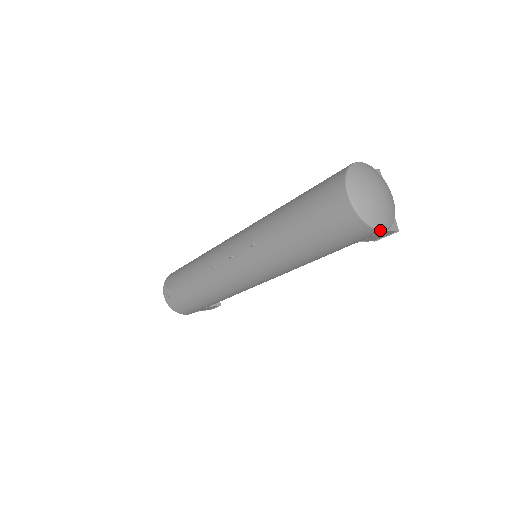
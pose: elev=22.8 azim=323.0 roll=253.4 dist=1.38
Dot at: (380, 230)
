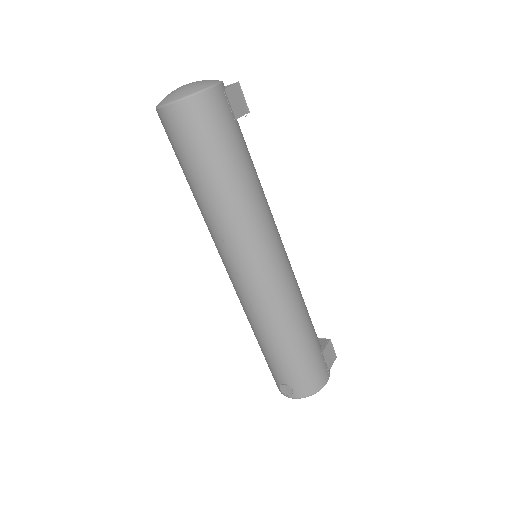
Dot at: (214, 86)
